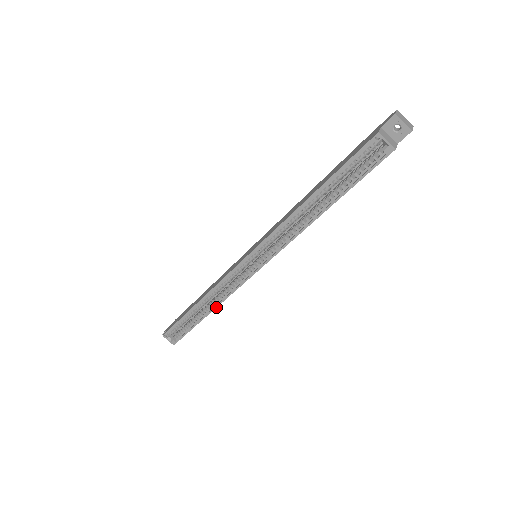
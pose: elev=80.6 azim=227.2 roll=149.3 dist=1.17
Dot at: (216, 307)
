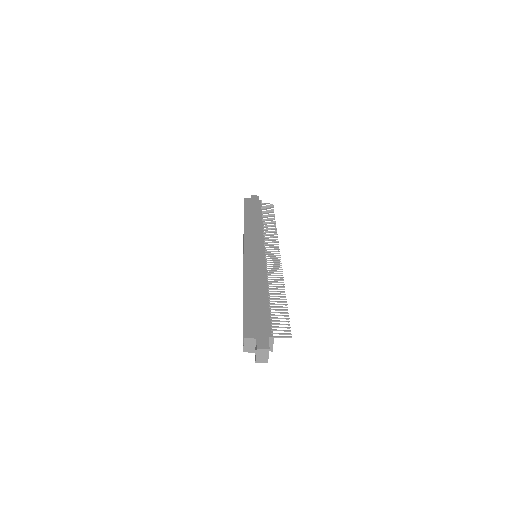
Dot at: occluded
